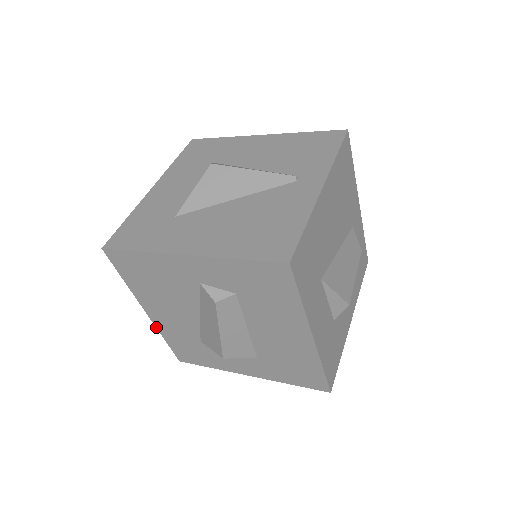
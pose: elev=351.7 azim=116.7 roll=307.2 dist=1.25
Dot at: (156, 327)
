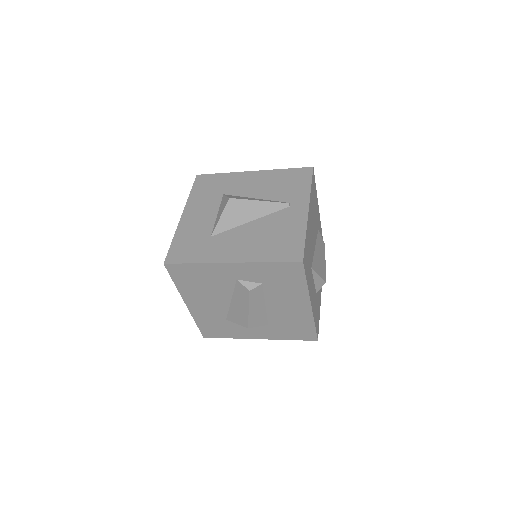
Dot at: (191, 314)
